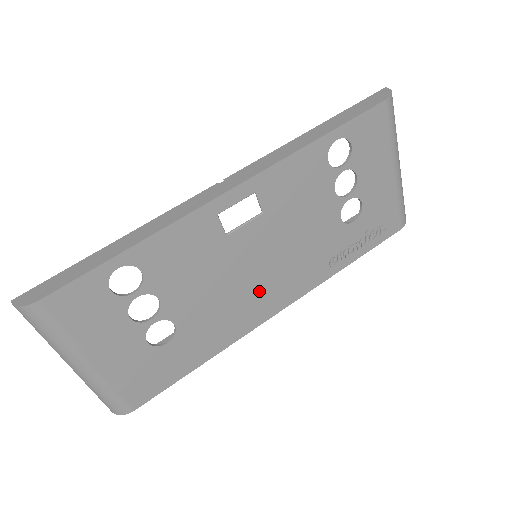
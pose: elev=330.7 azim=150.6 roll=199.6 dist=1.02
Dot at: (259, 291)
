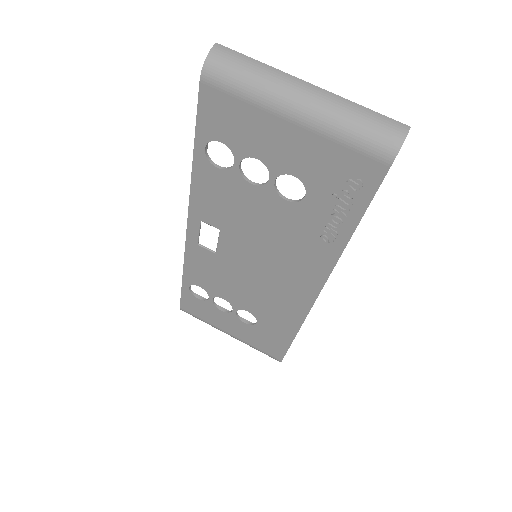
Dot at: (281, 281)
